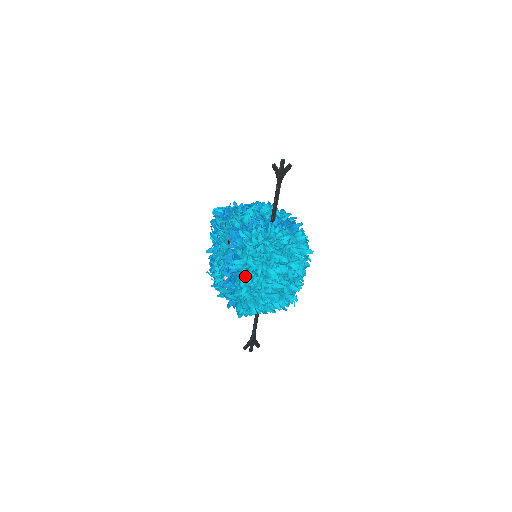
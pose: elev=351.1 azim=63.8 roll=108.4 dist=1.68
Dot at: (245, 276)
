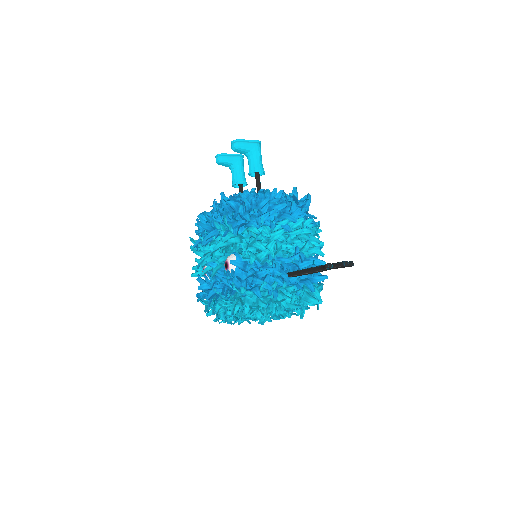
Dot at: occluded
